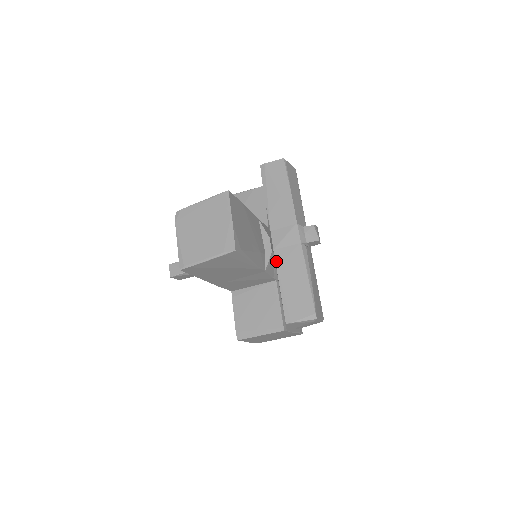
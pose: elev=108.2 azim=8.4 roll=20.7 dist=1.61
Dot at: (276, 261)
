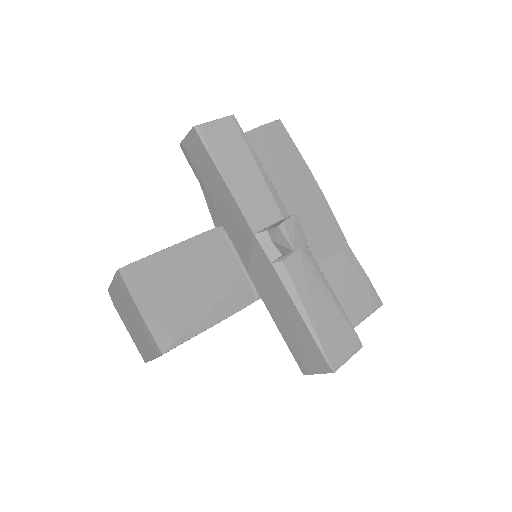
Dot at: (258, 291)
